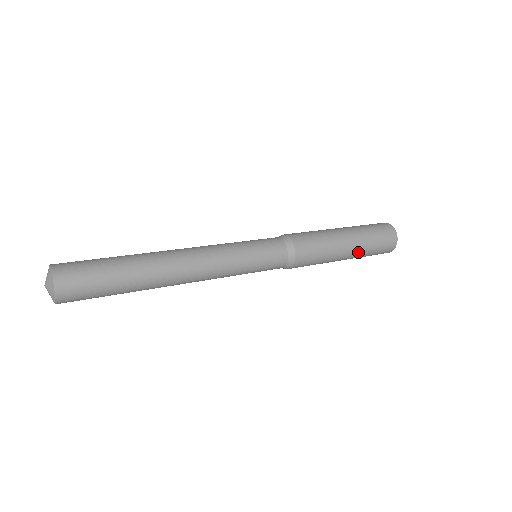
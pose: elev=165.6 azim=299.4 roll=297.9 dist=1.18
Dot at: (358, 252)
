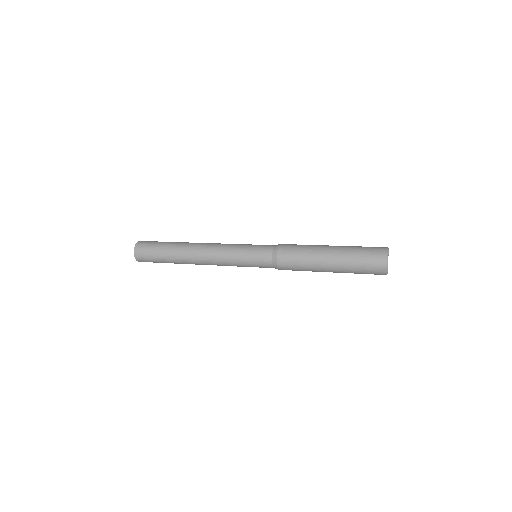
Dot at: (341, 271)
